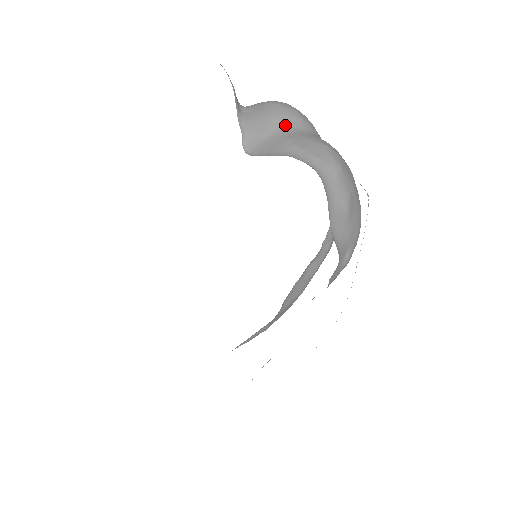
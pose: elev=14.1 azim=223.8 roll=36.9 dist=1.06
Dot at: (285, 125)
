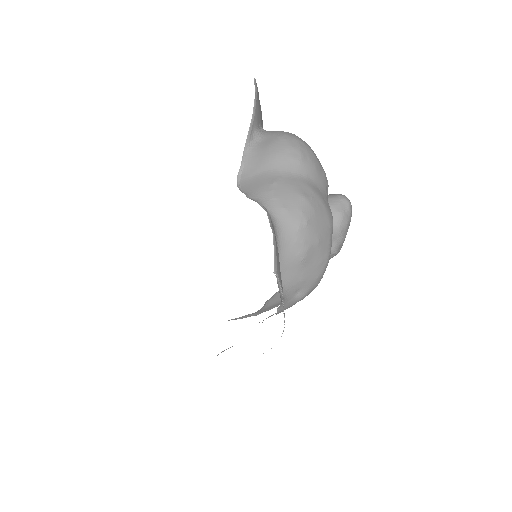
Dot at: (279, 166)
